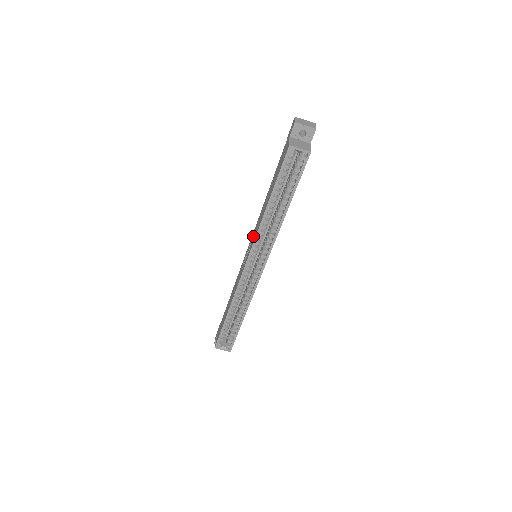
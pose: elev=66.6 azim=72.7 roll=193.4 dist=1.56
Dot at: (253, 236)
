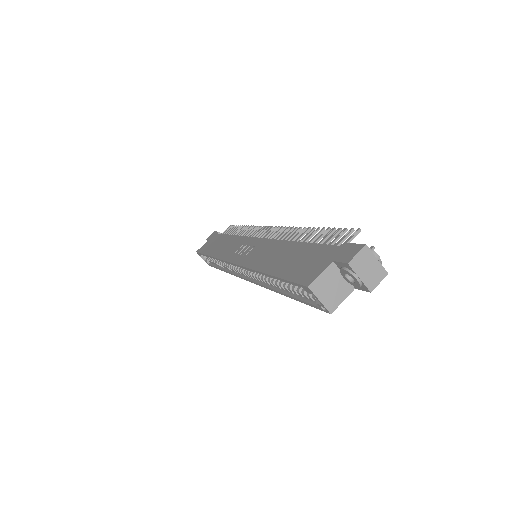
Dot at: (256, 250)
